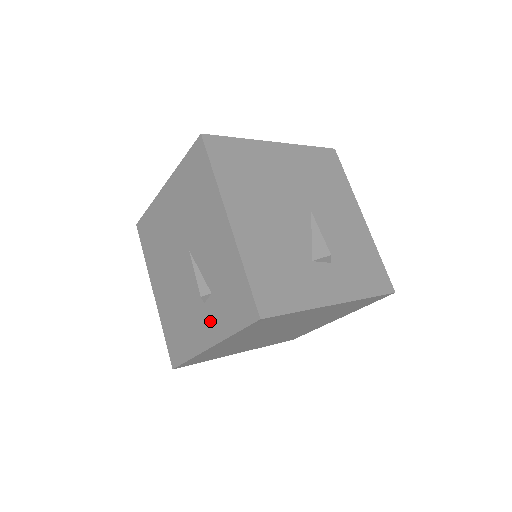
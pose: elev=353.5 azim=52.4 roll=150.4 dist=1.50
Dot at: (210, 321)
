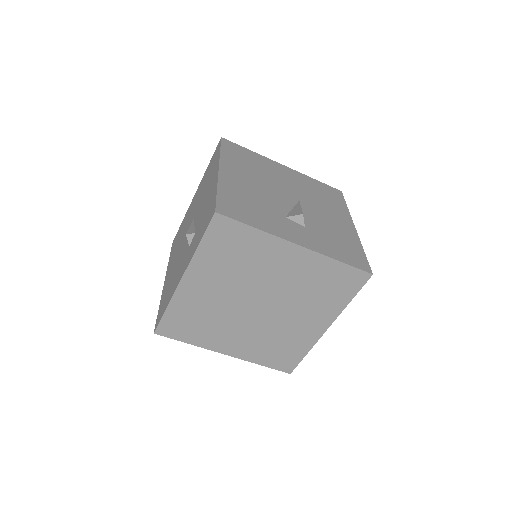
Dot at: (188, 255)
